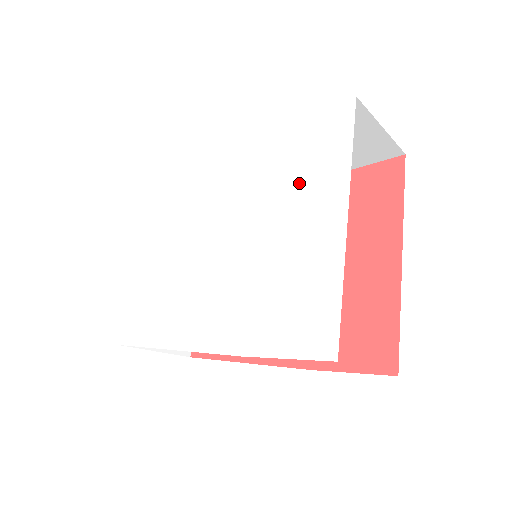
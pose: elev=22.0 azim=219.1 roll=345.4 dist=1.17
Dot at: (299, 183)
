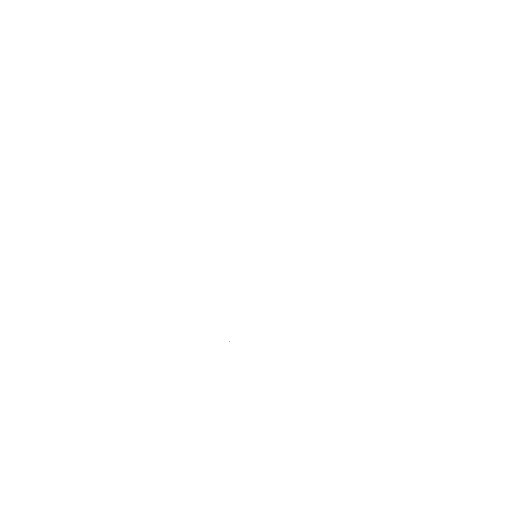
Dot at: (309, 279)
